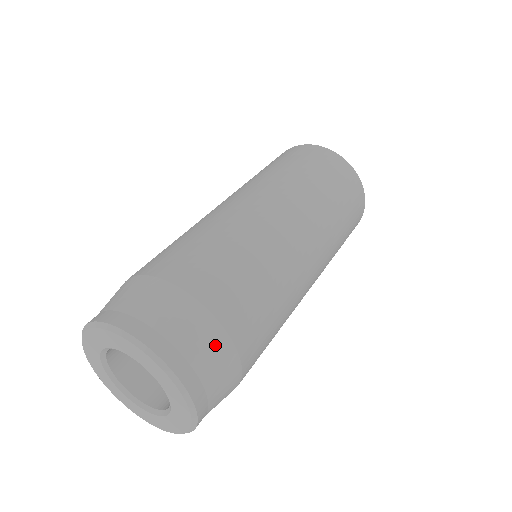
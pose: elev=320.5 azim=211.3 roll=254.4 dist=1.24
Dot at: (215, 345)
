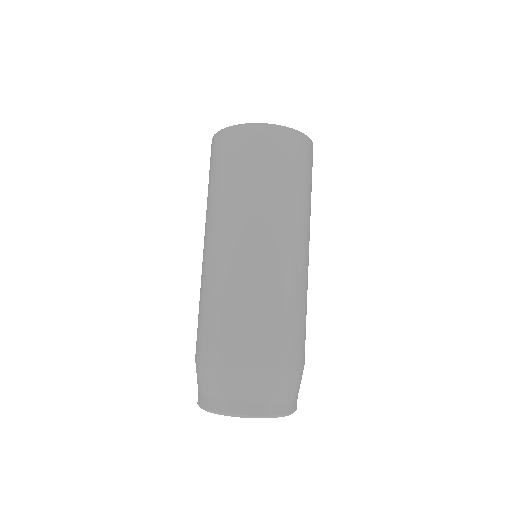
Dot at: (277, 381)
